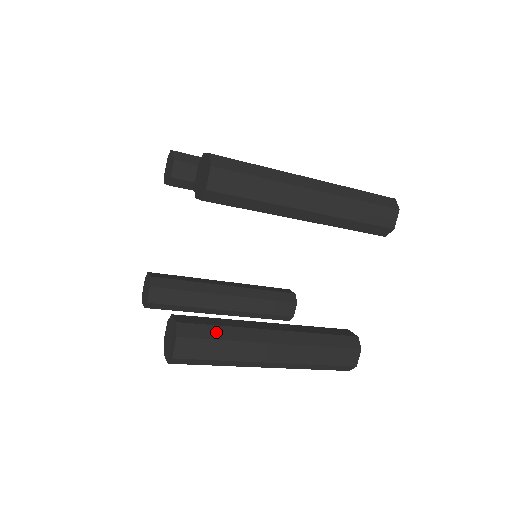
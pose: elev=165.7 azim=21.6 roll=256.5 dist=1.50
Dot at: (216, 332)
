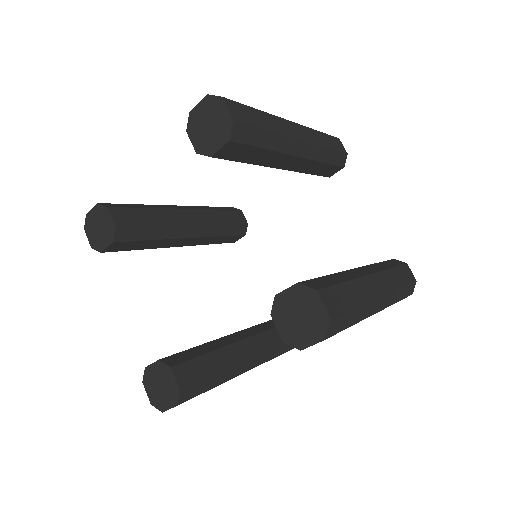
Dot at: (331, 279)
